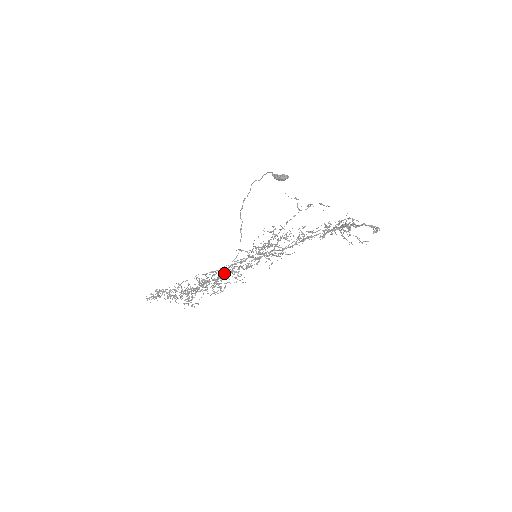
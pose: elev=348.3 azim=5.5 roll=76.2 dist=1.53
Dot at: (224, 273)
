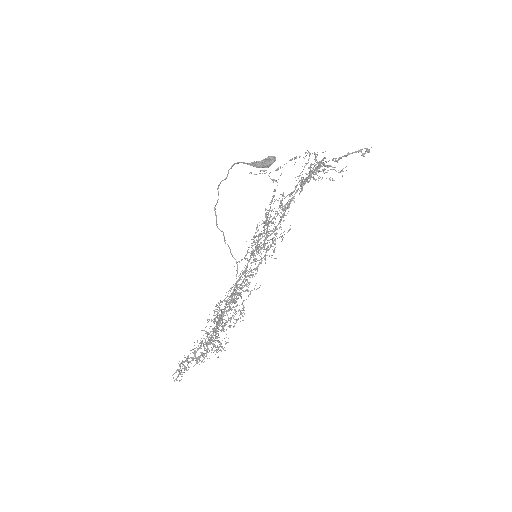
Dot at: occluded
